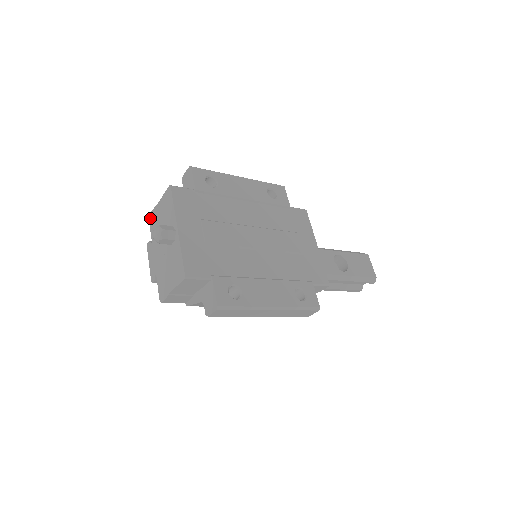
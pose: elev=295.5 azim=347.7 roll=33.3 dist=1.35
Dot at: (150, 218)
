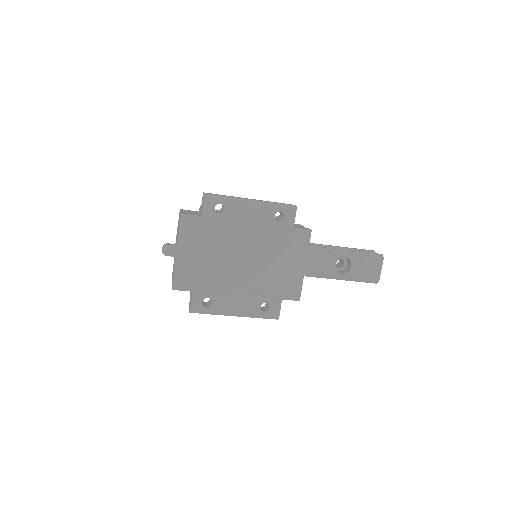
Dot at: (179, 213)
